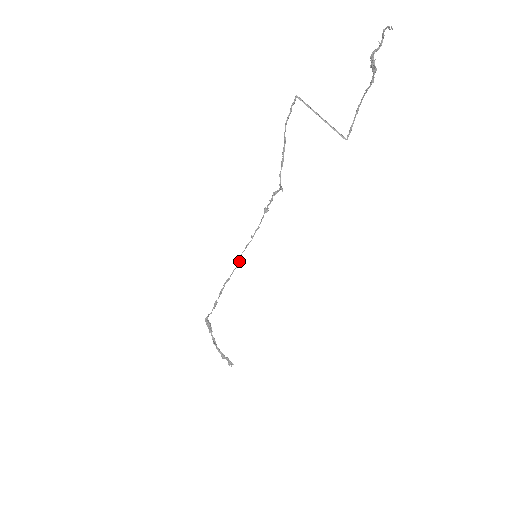
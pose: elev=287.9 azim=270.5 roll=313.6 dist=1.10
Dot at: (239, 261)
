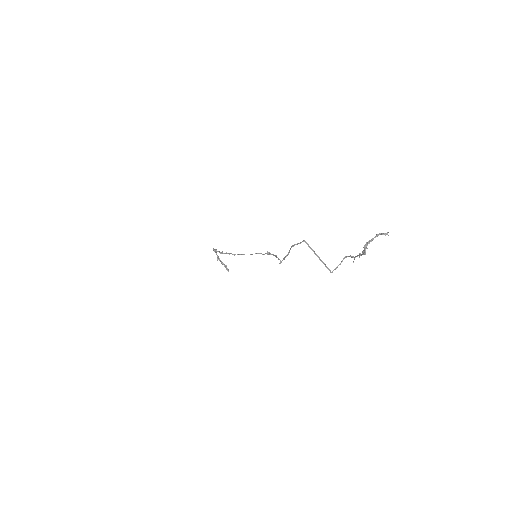
Dot at: occluded
